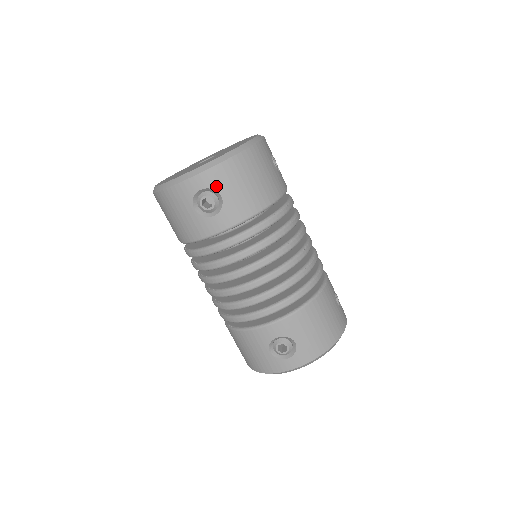
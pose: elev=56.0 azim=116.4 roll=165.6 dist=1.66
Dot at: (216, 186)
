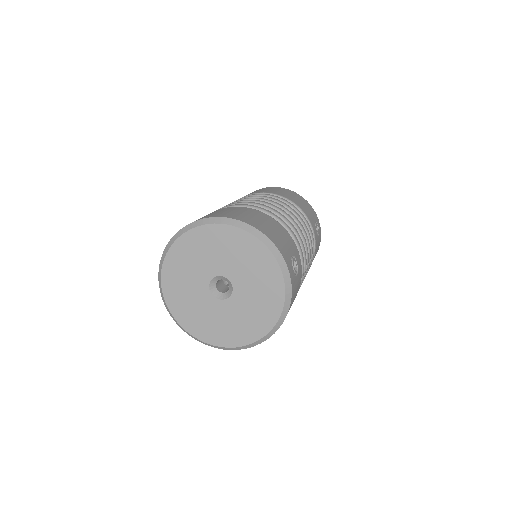
Dot at: occluded
